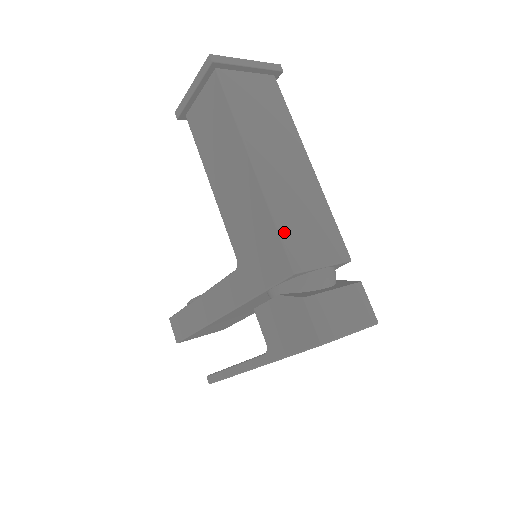
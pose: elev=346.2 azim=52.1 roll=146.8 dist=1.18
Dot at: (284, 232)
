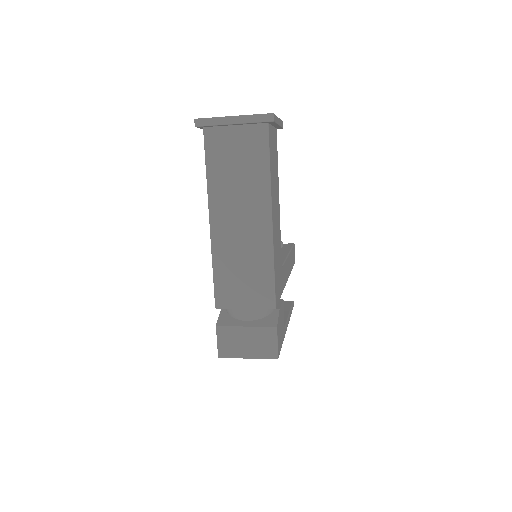
Dot at: (218, 278)
